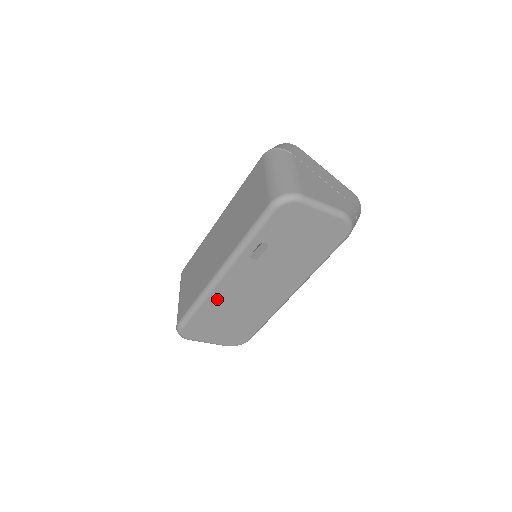
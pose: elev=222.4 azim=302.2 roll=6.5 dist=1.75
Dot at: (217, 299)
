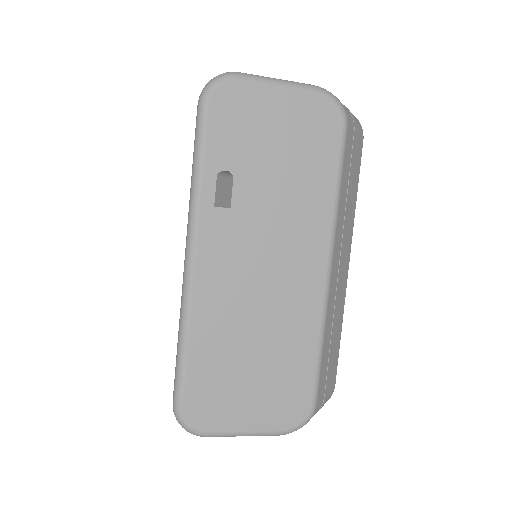
Dot at: (208, 316)
